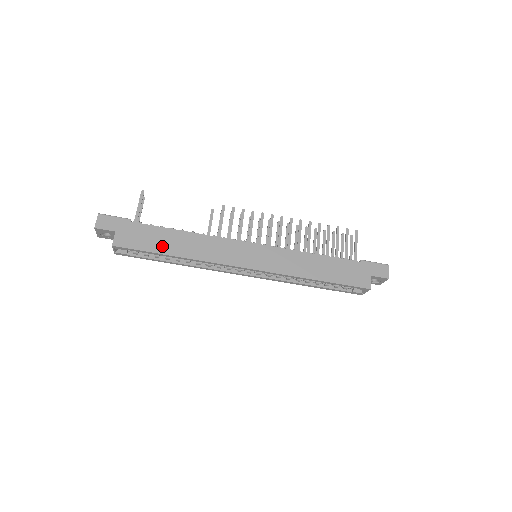
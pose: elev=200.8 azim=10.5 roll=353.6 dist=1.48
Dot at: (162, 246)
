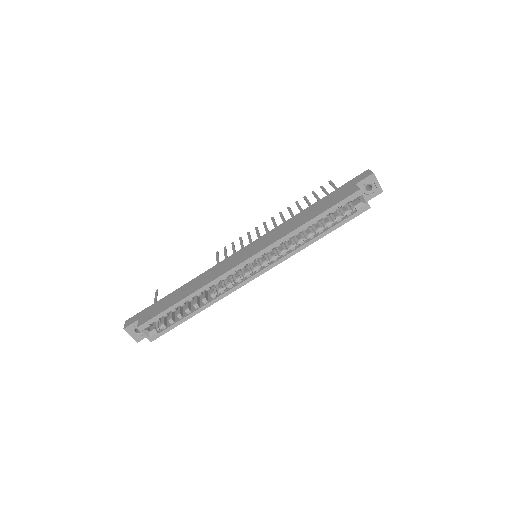
Dot at: (174, 301)
